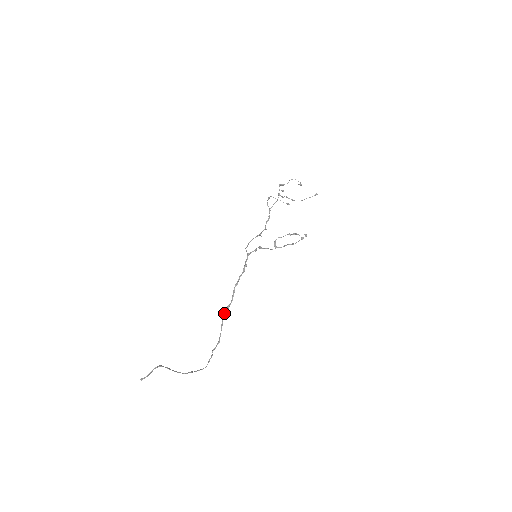
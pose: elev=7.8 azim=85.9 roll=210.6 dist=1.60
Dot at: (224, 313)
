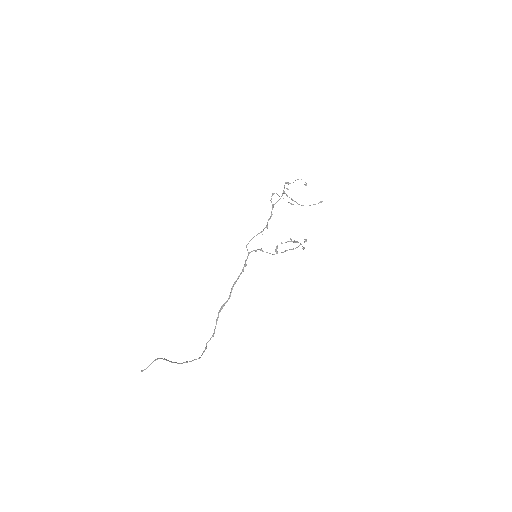
Dot at: (220, 308)
